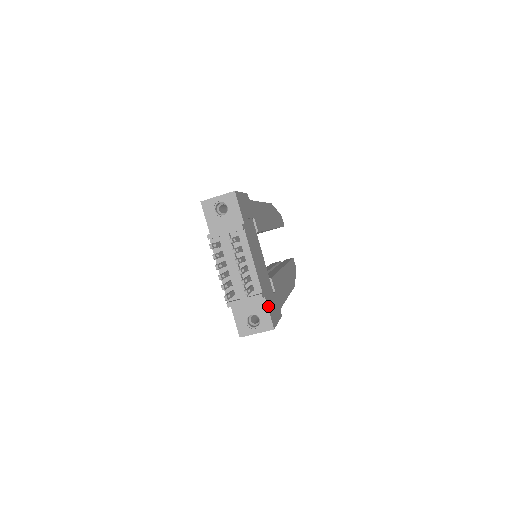
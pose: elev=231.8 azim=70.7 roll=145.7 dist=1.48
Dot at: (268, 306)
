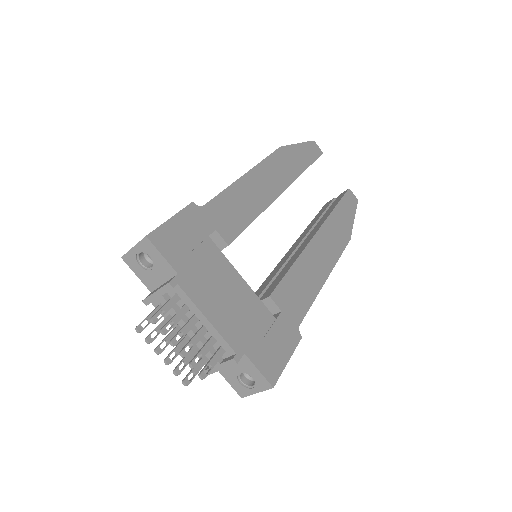
Dot at: (255, 361)
